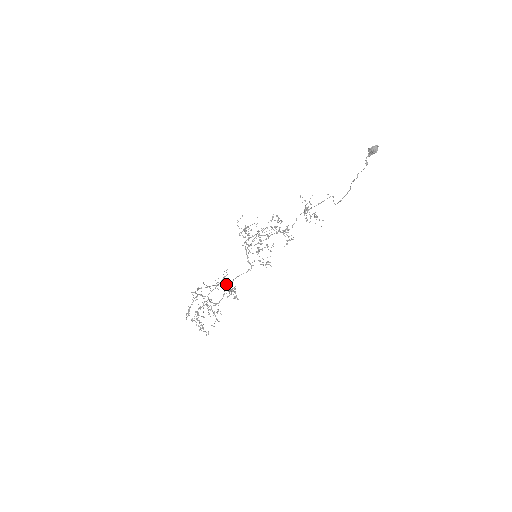
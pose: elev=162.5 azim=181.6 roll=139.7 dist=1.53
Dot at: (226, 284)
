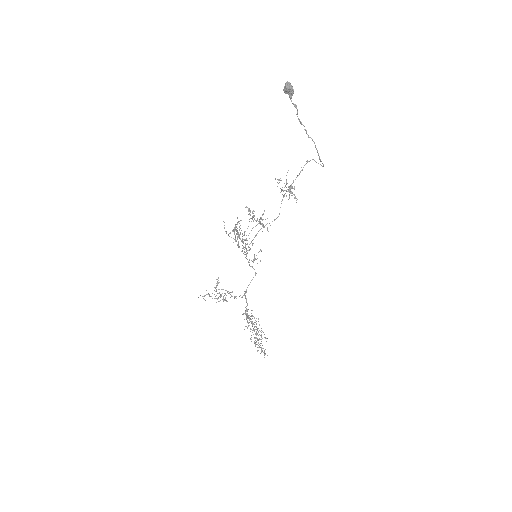
Dot at: occluded
